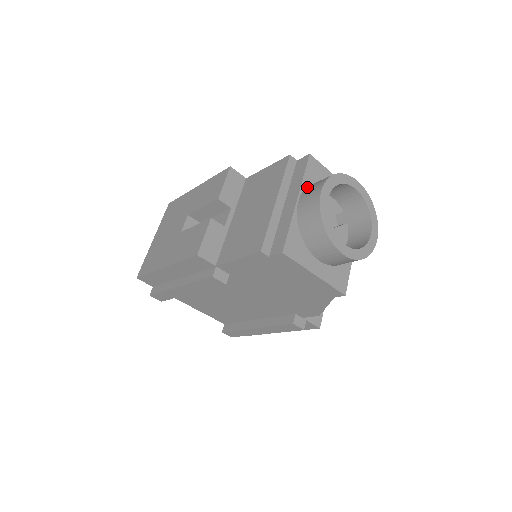
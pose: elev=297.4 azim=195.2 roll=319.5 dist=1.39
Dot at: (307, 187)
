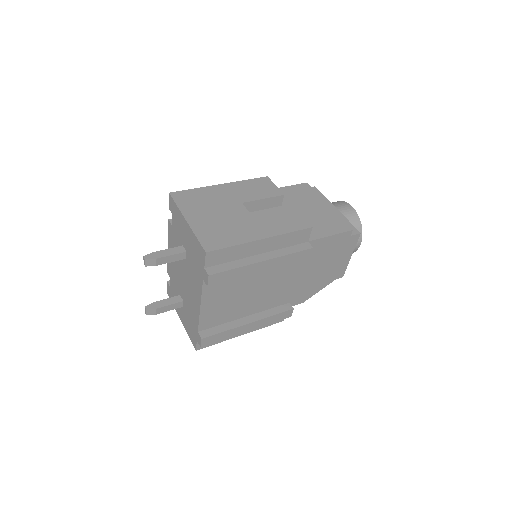
Dot at: occluded
